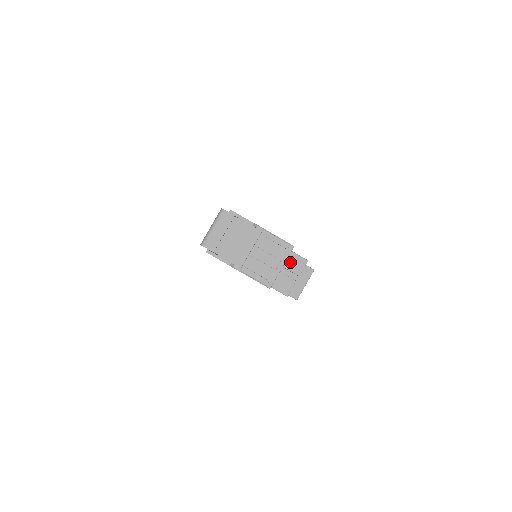
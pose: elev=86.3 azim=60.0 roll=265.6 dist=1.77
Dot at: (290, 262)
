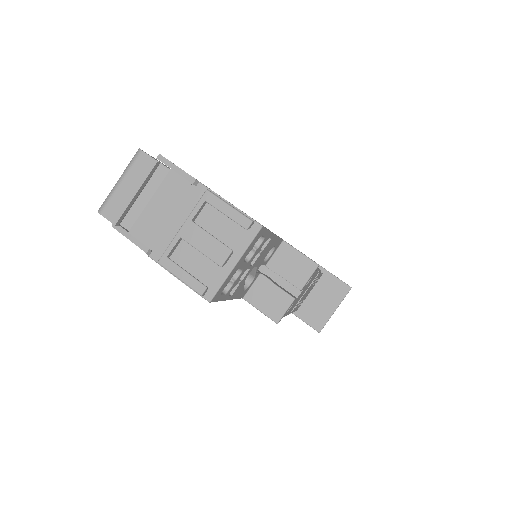
Dot at: (287, 264)
